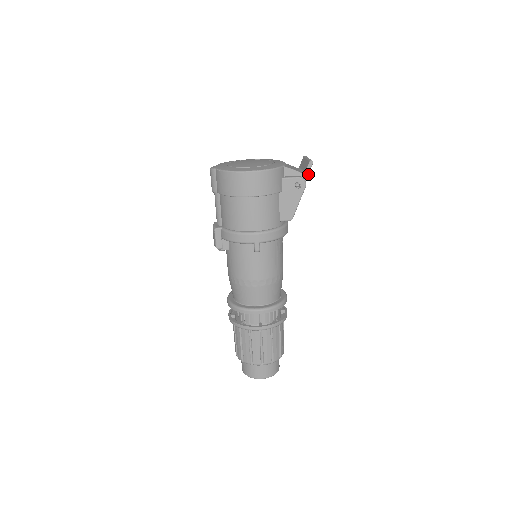
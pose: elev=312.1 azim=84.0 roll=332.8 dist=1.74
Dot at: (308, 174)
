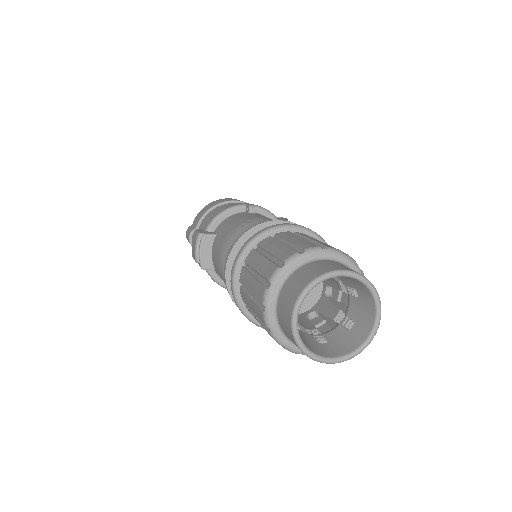
Dot at: occluded
